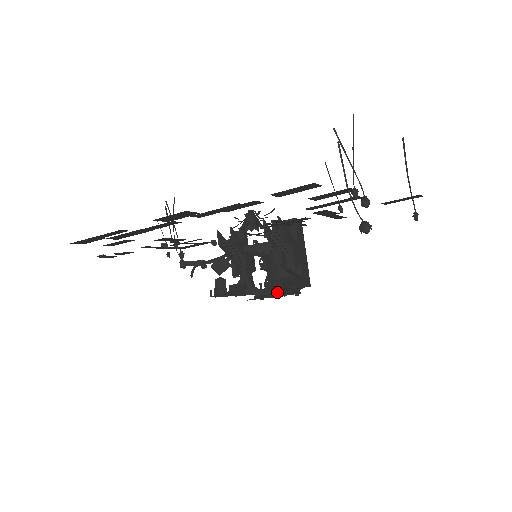
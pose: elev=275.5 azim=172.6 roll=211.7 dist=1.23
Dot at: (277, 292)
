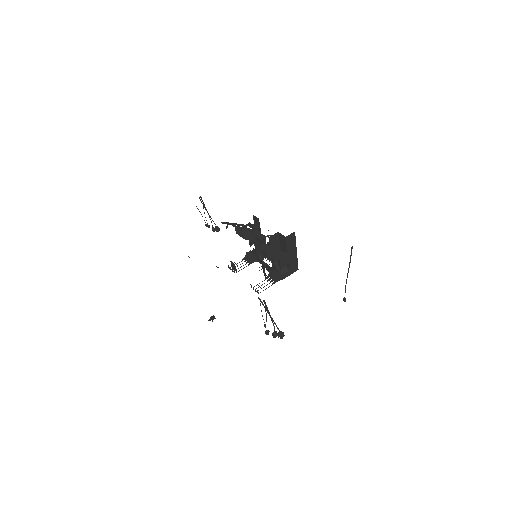
Dot at: occluded
